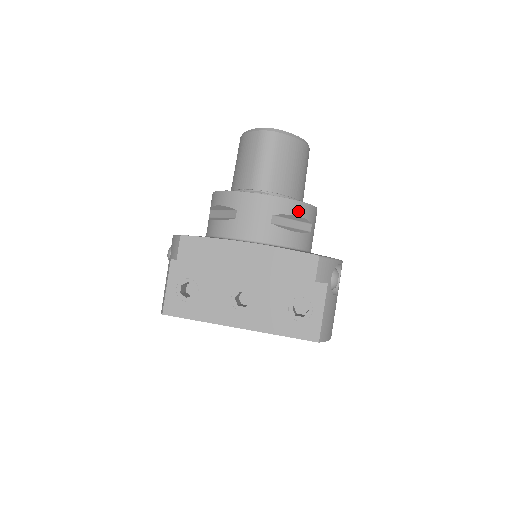
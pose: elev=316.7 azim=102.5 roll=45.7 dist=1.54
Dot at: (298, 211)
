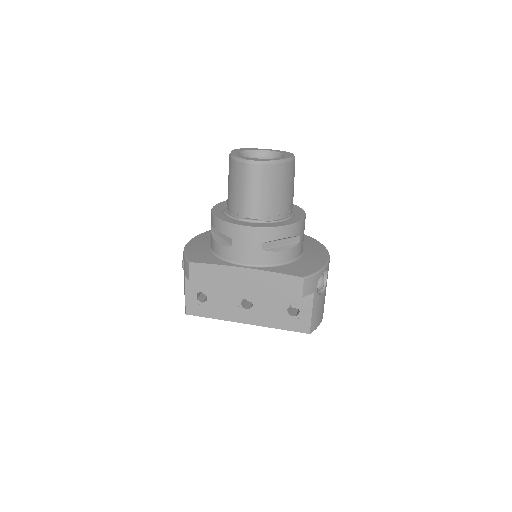
Dot at: (285, 234)
